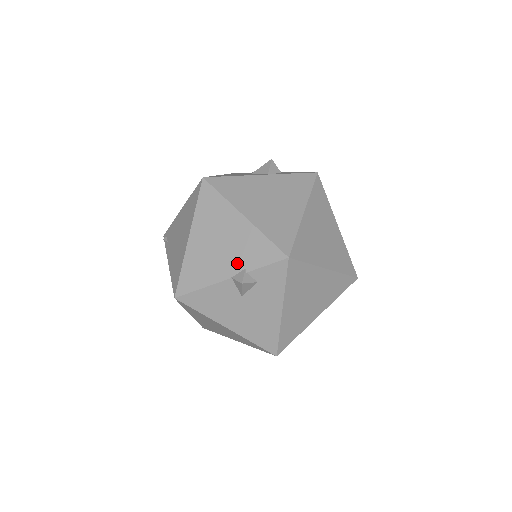
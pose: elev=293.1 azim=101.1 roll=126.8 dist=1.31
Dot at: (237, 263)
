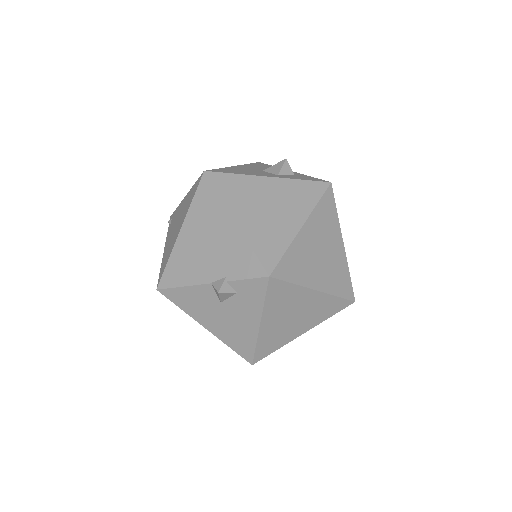
Dot at: (219, 269)
